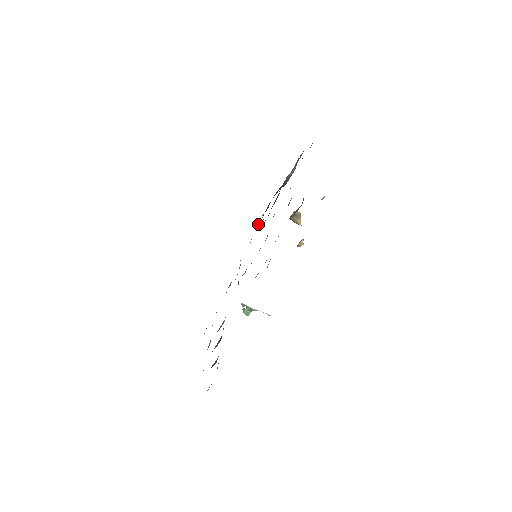
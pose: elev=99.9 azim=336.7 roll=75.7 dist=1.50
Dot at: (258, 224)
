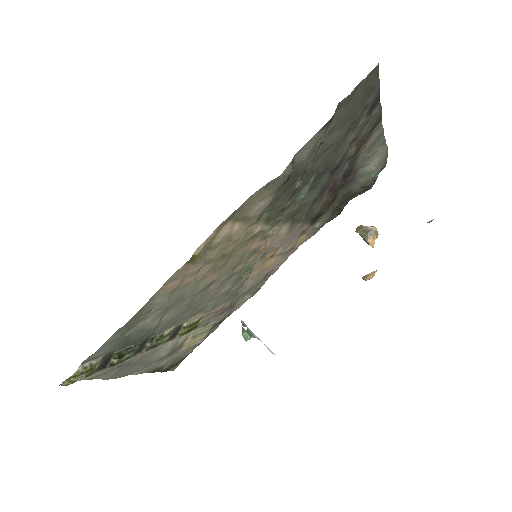
Dot at: (314, 230)
